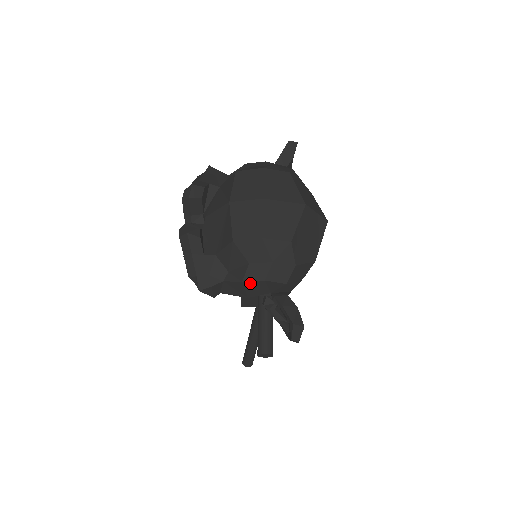
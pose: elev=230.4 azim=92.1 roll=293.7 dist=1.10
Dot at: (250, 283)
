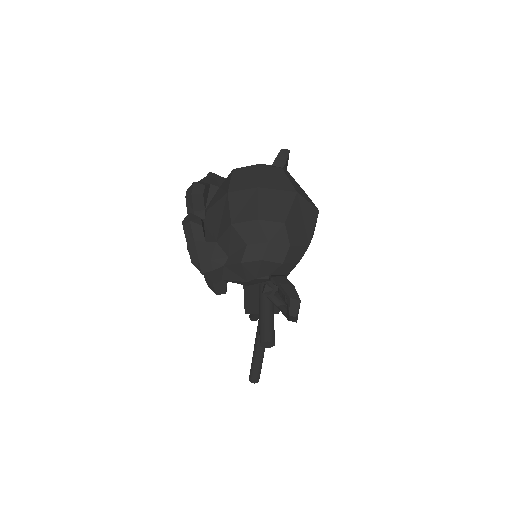
Dot at: (248, 264)
